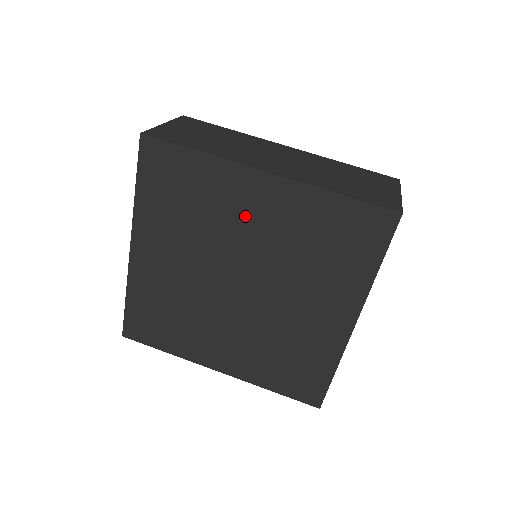
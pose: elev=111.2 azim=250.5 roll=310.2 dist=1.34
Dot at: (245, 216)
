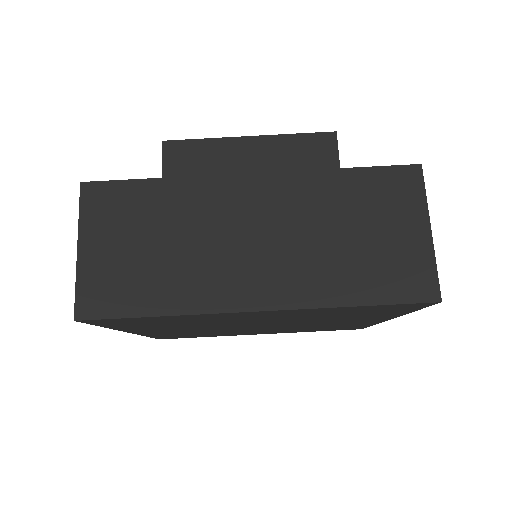
Dot at: (245, 319)
